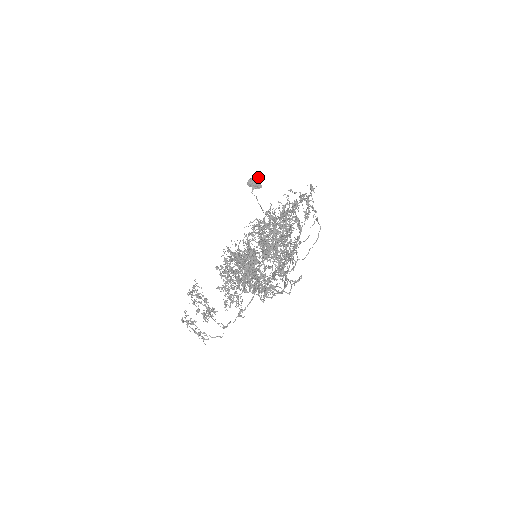
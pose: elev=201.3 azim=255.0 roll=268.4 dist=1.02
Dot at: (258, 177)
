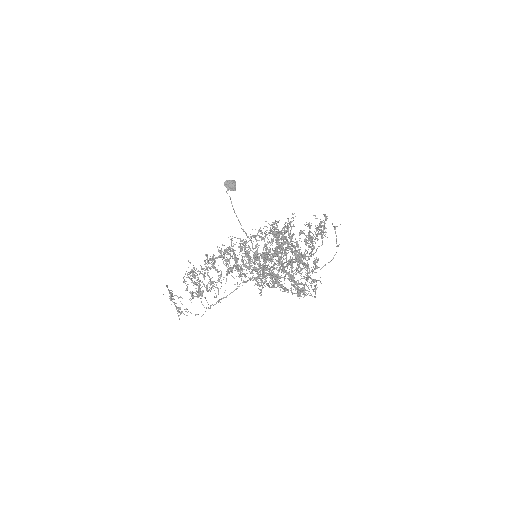
Dot at: (235, 181)
